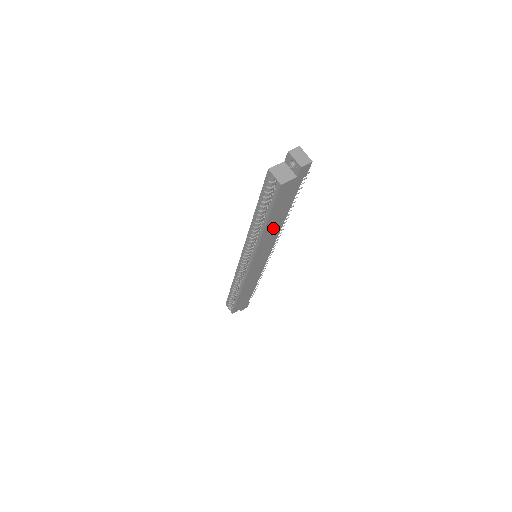
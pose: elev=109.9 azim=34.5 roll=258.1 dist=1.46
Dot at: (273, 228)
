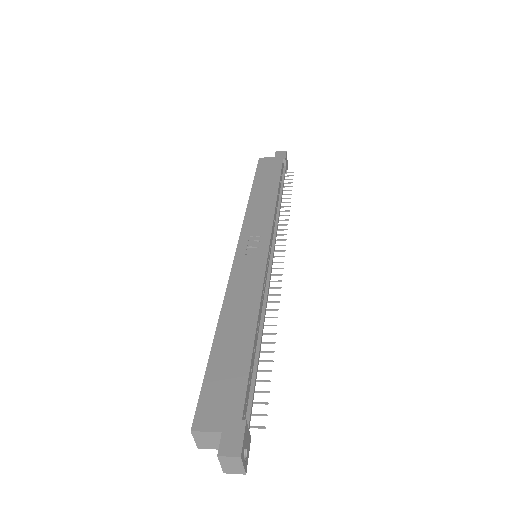
Dot at: occluded
